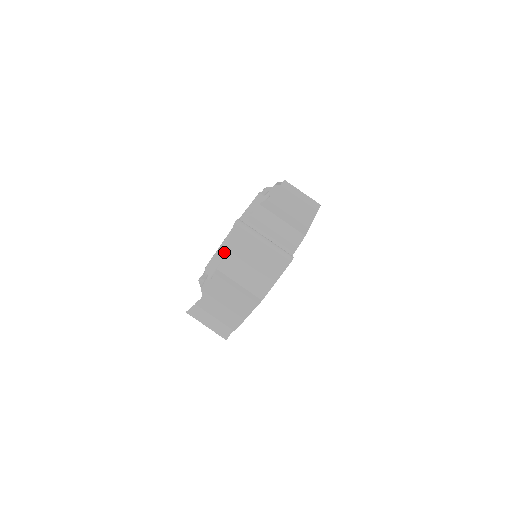
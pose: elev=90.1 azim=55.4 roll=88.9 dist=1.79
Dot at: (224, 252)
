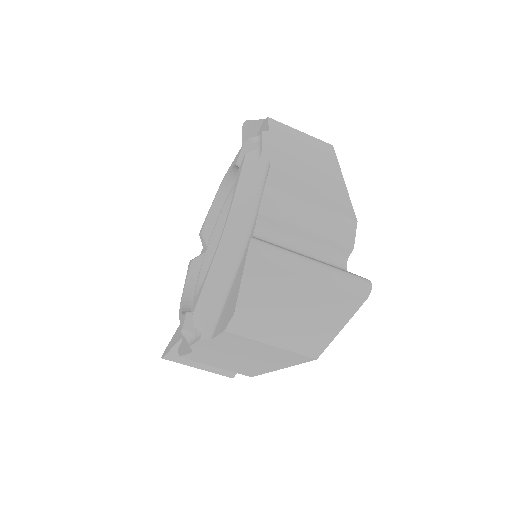
Dot at: (220, 285)
